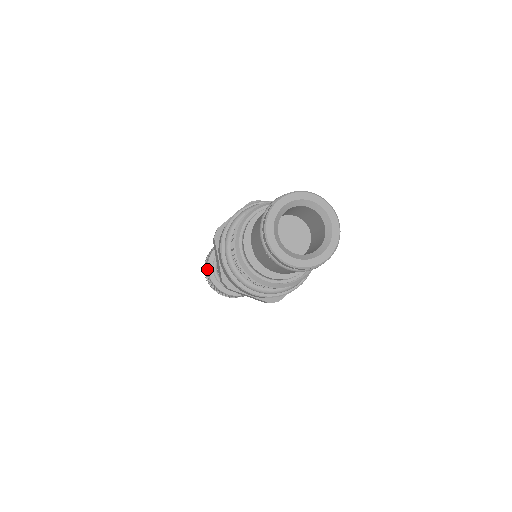
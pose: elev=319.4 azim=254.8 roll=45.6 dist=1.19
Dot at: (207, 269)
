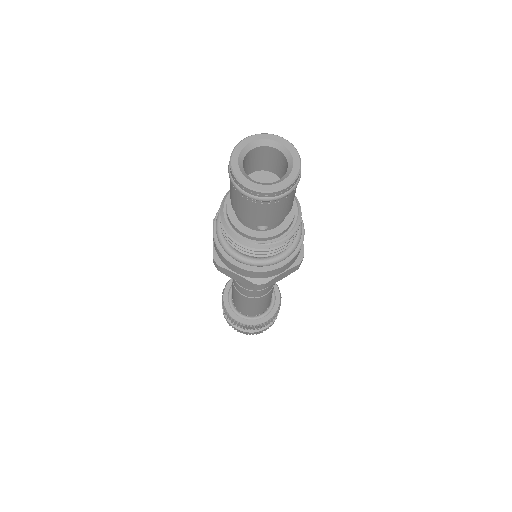
Dot at: (222, 295)
